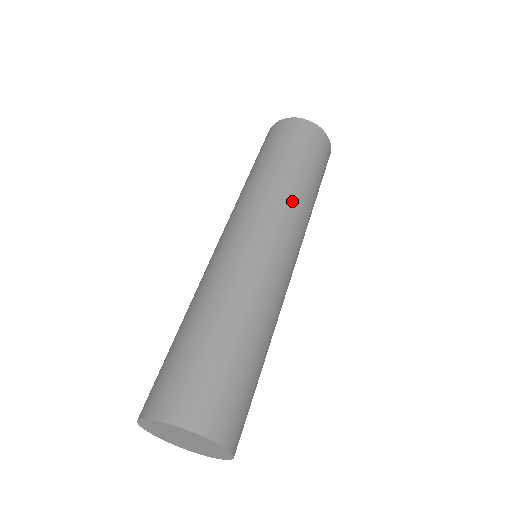
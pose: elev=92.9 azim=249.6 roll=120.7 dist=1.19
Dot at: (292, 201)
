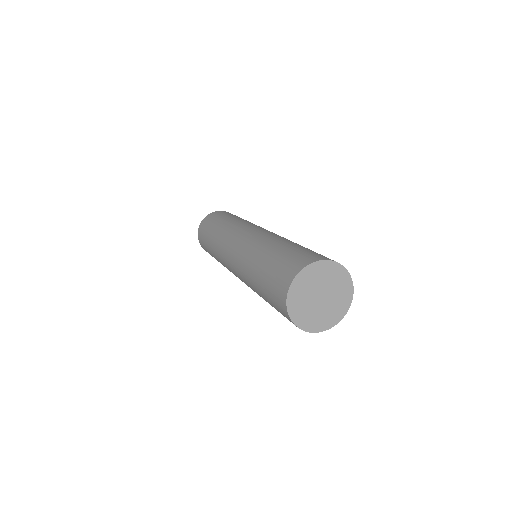
Dot at: occluded
